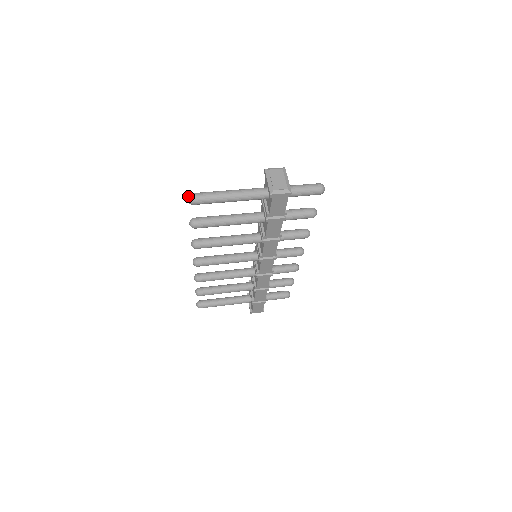
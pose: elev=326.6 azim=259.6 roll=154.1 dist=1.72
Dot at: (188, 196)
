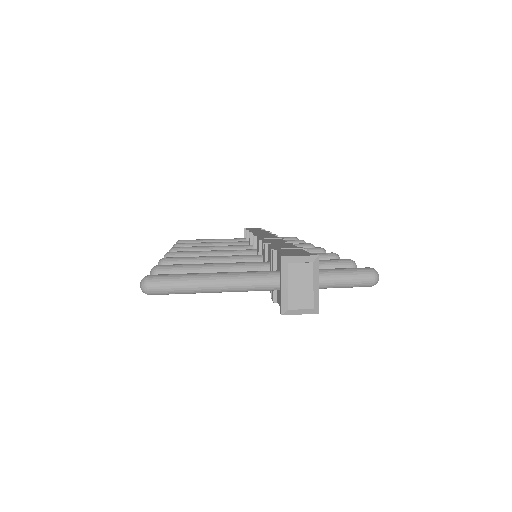
Dot at: (141, 285)
